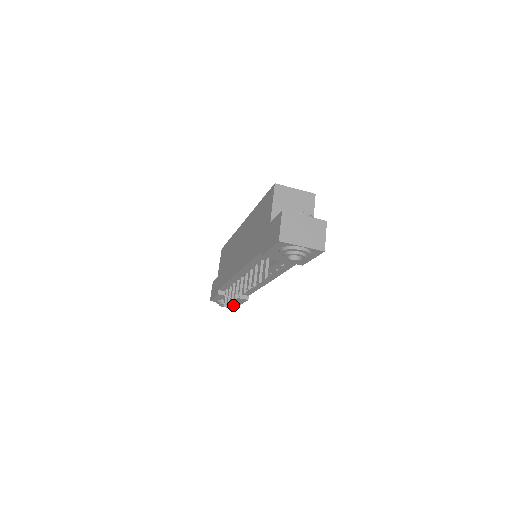
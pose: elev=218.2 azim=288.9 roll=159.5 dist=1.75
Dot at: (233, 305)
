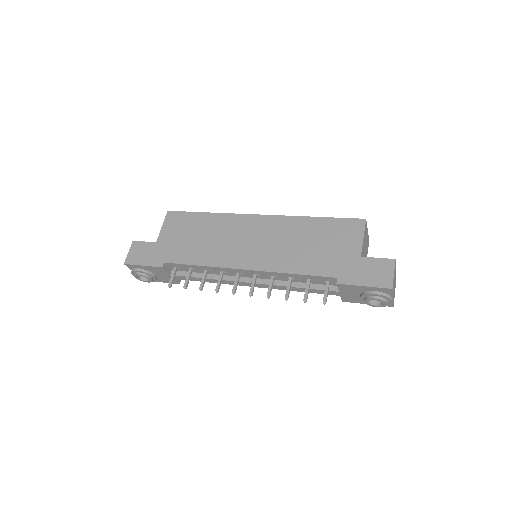
Dot at: (151, 281)
